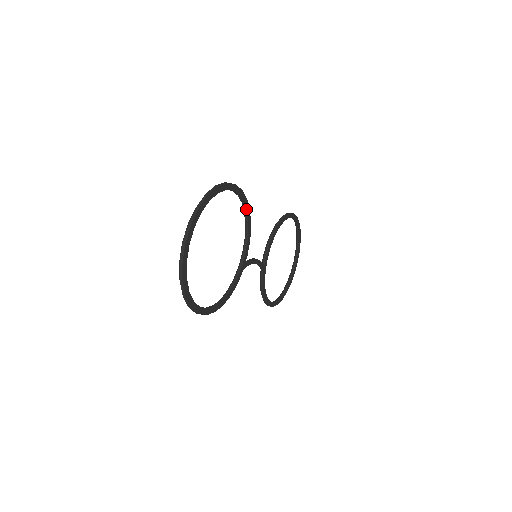
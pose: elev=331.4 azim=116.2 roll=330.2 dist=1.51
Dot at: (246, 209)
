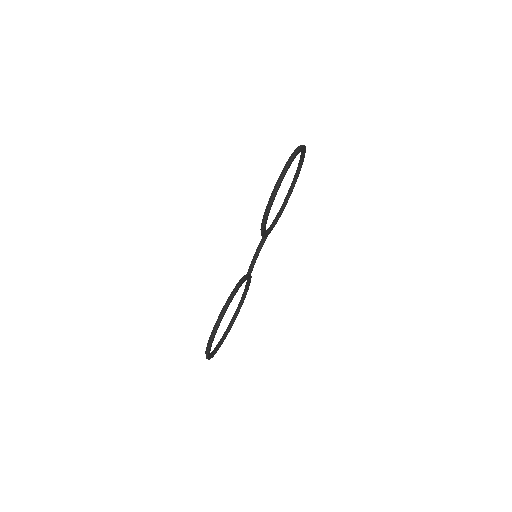
Dot at: occluded
